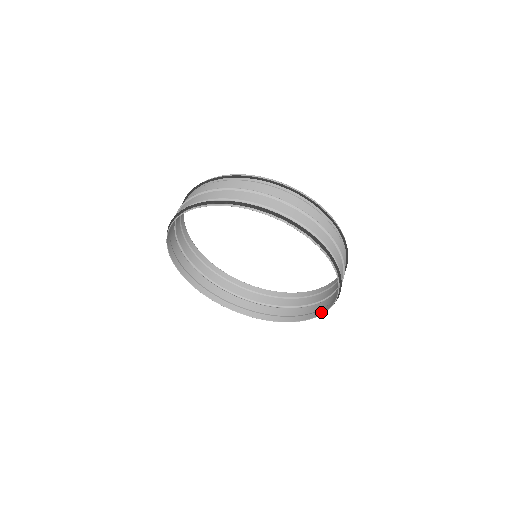
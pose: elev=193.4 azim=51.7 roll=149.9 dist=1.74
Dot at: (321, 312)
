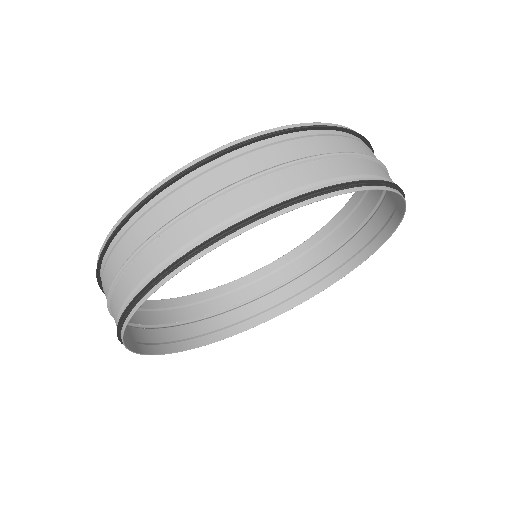
Dot at: (401, 205)
